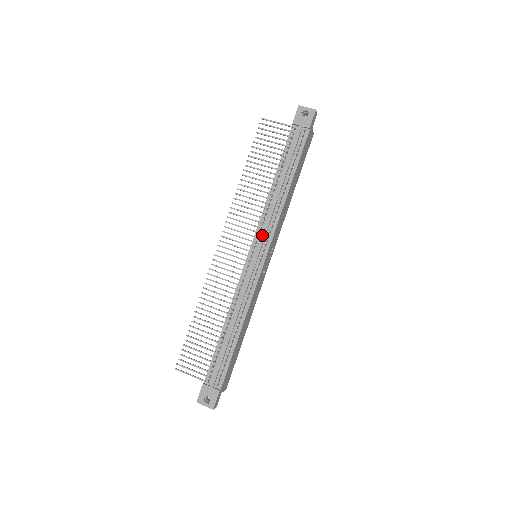
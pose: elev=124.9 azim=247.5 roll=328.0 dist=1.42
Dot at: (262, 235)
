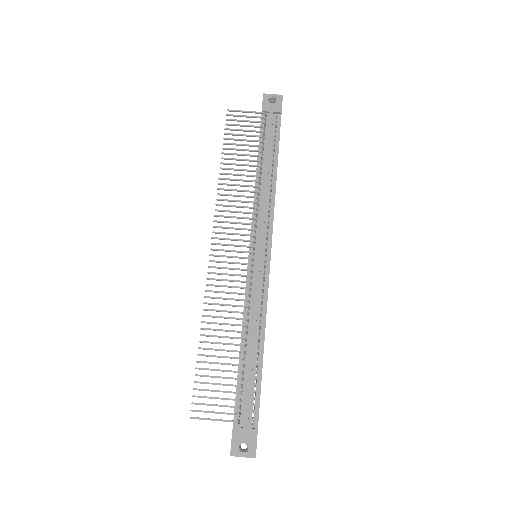
Dot at: (260, 227)
